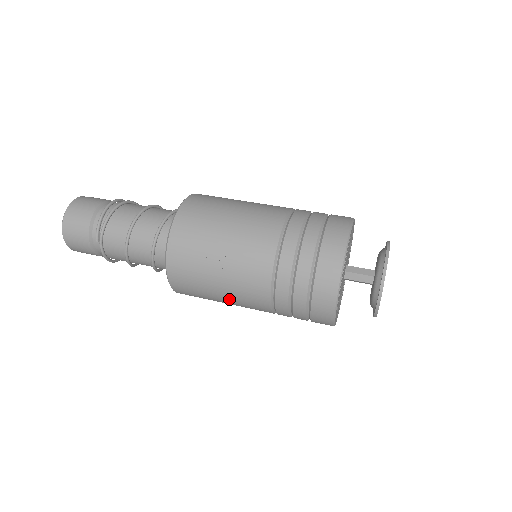
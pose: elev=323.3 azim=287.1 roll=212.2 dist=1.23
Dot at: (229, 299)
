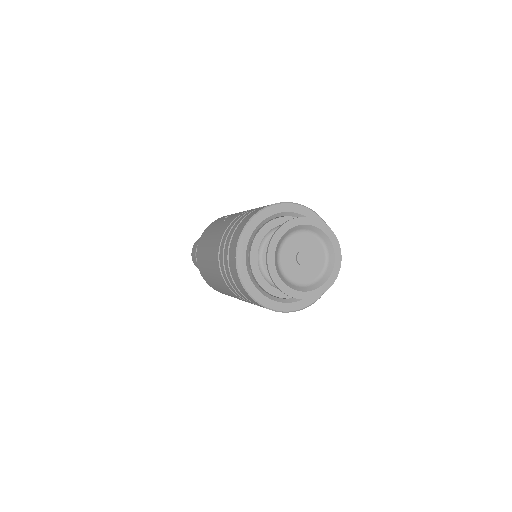
Dot at: (209, 255)
